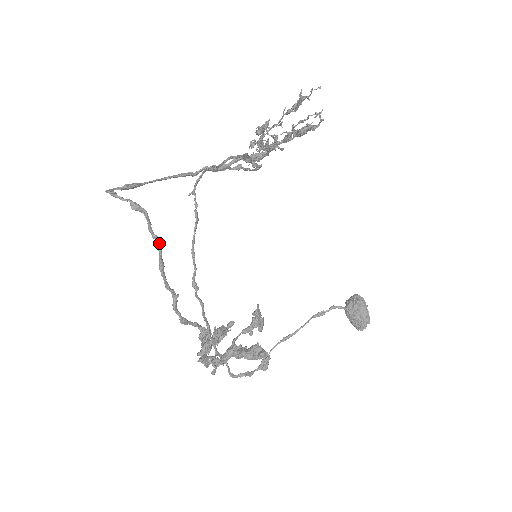
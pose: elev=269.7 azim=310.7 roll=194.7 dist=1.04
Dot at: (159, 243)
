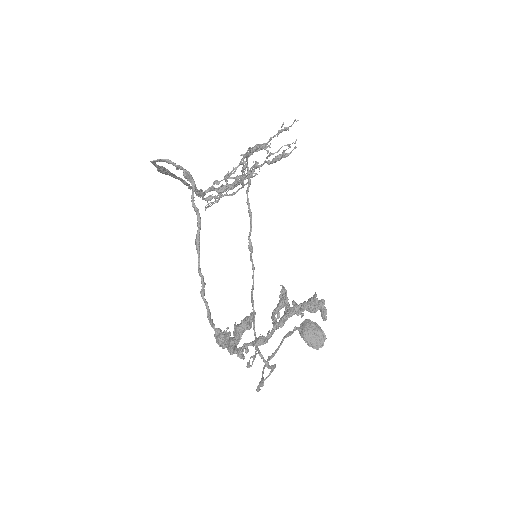
Dot at: (199, 217)
